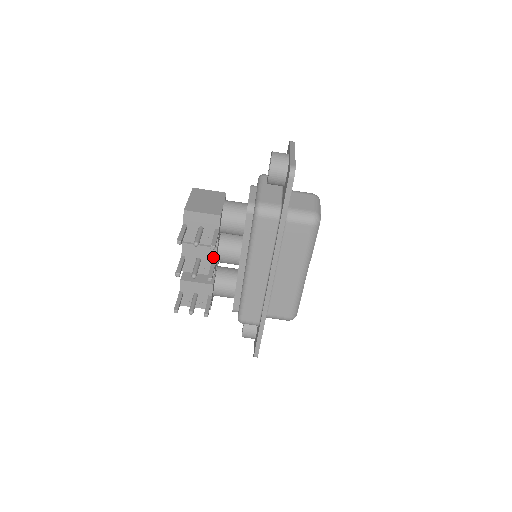
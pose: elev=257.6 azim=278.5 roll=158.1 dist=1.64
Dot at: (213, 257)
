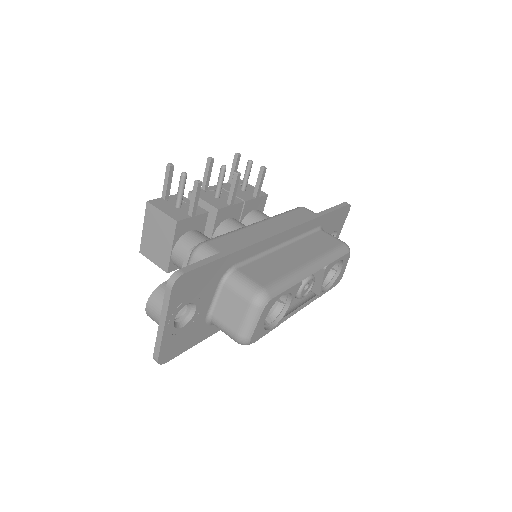
Dot at: (233, 203)
